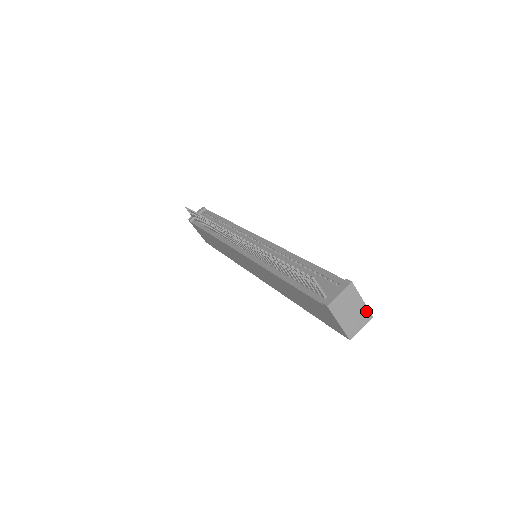
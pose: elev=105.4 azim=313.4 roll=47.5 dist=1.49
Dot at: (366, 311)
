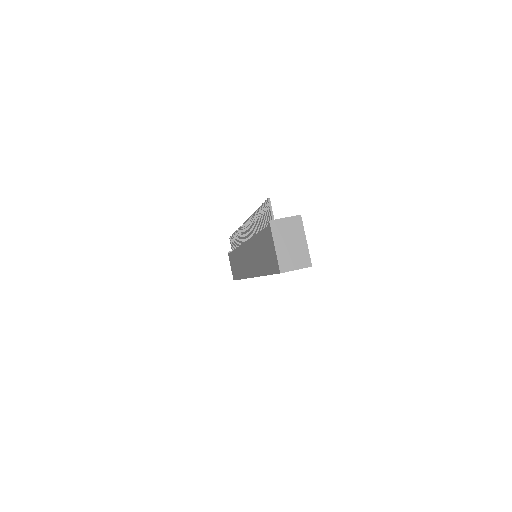
Dot at: (307, 254)
